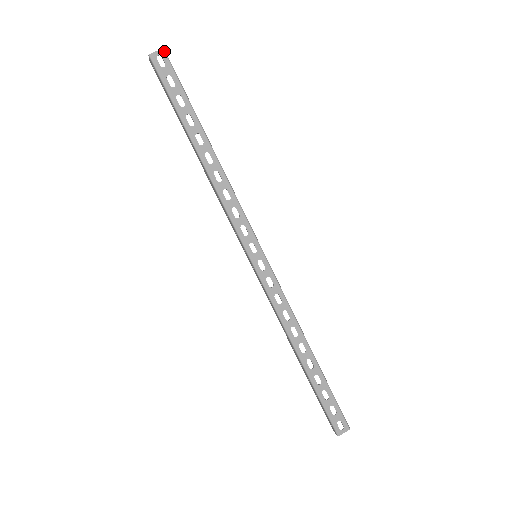
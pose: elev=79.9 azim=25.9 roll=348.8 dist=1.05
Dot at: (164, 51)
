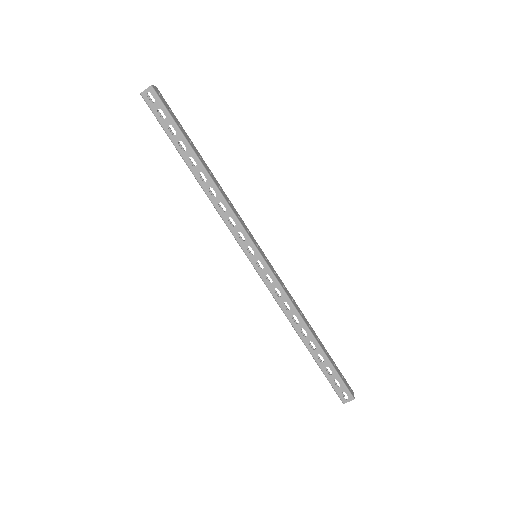
Dot at: (152, 88)
